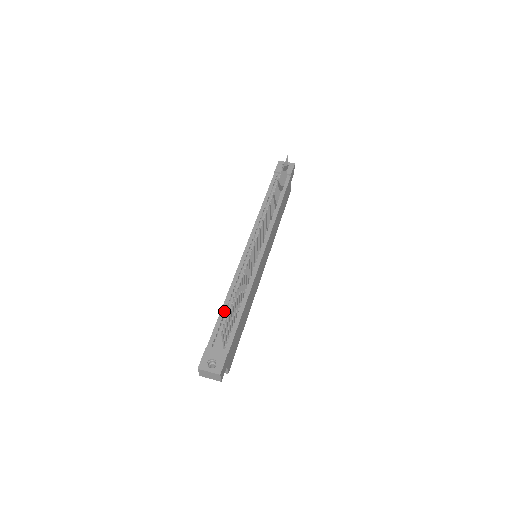
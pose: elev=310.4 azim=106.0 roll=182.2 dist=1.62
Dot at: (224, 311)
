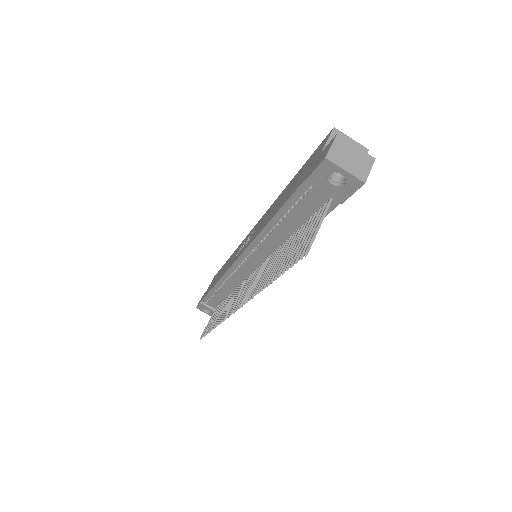
Dot at: (214, 292)
